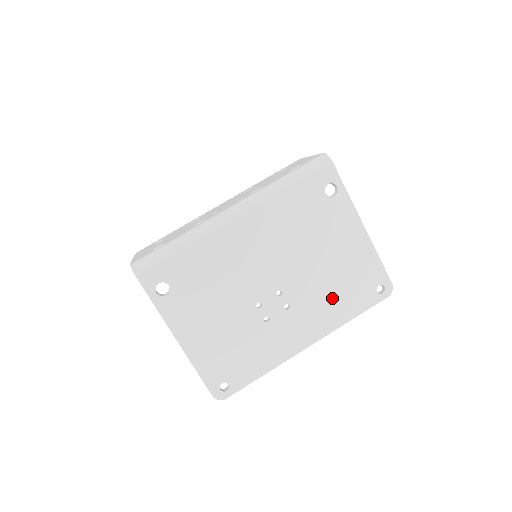
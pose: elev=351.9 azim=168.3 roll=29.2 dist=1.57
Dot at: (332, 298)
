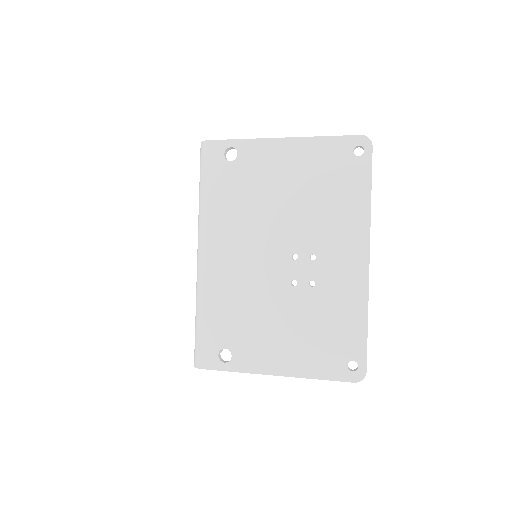
Dot at: (334, 208)
